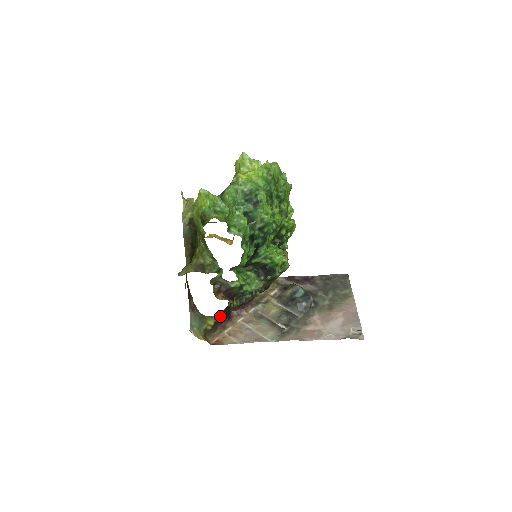
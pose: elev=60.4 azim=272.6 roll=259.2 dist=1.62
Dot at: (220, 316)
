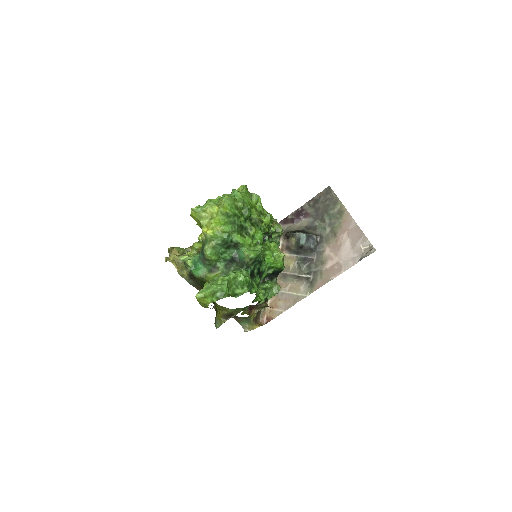
Dot at: occluded
